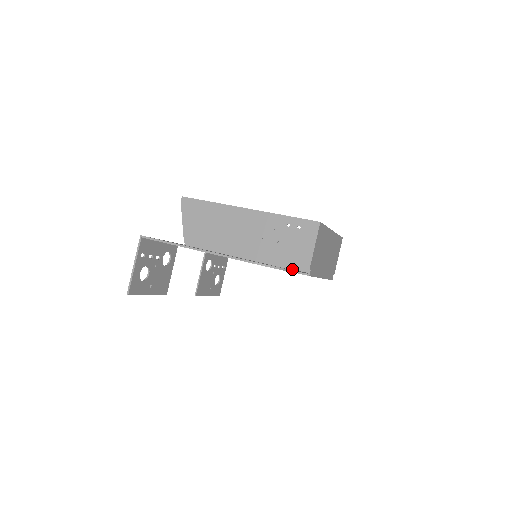
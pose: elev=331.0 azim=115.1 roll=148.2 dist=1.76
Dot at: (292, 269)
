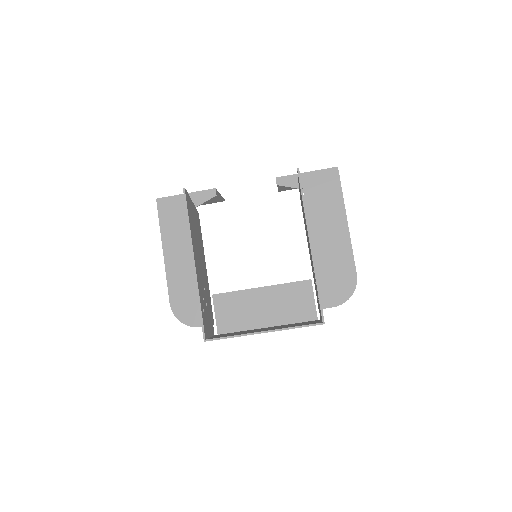
Dot at: occluded
